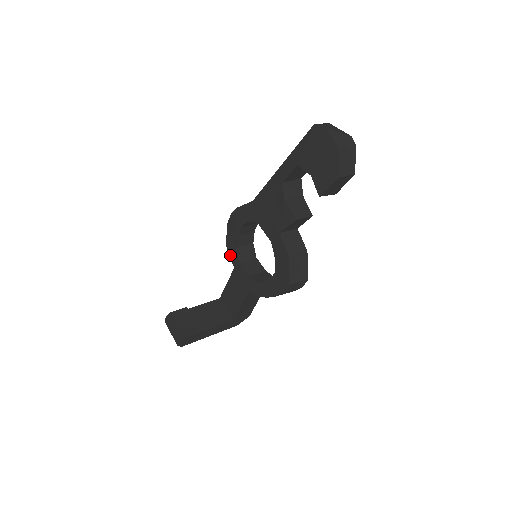
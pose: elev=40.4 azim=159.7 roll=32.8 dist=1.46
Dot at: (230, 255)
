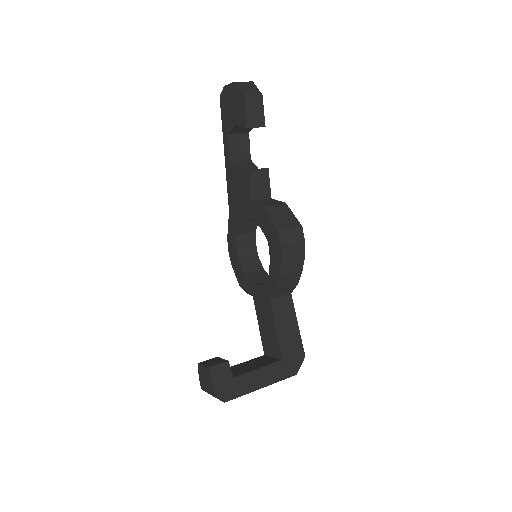
Dot at: (245, 290)
